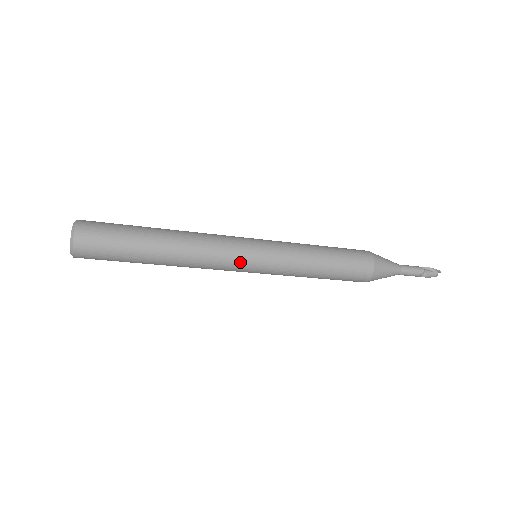
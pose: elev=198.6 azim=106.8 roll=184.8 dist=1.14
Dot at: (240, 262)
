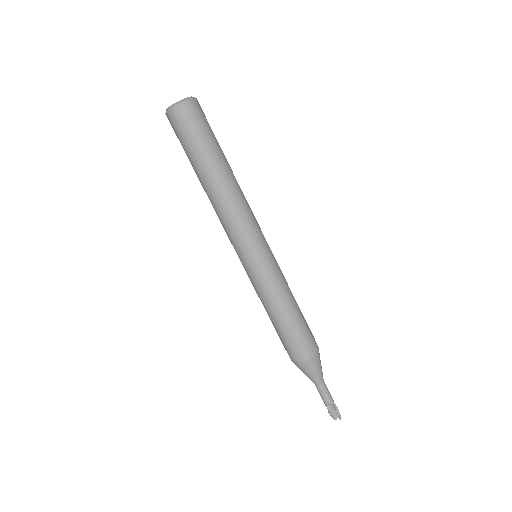
Dot at: (246, 244)
